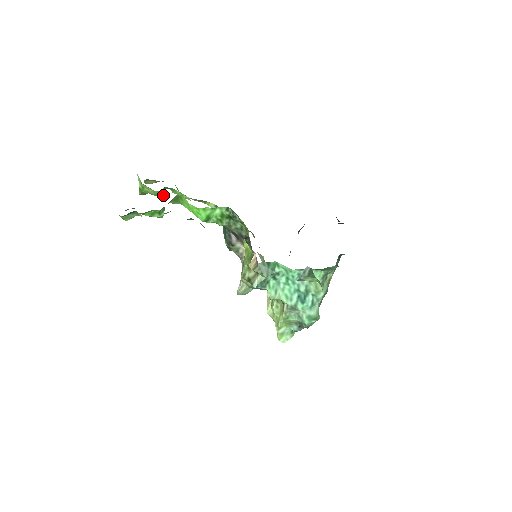
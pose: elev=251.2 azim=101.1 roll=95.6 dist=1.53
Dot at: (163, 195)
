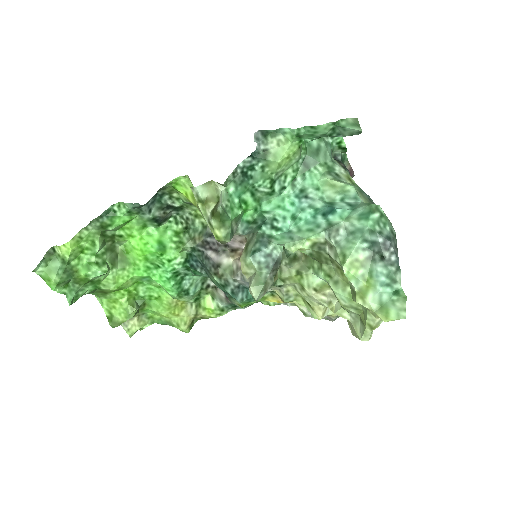
Dot at: (137, 309)
